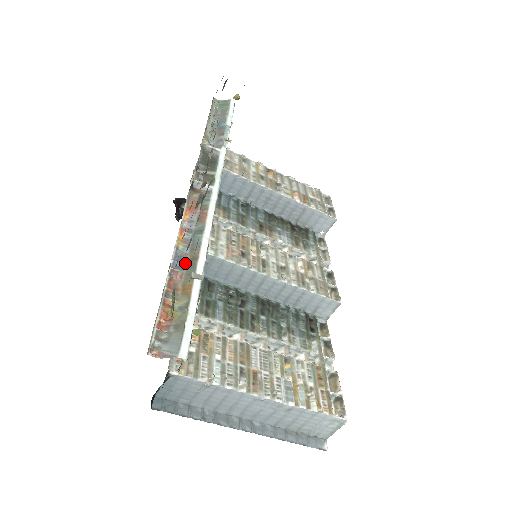
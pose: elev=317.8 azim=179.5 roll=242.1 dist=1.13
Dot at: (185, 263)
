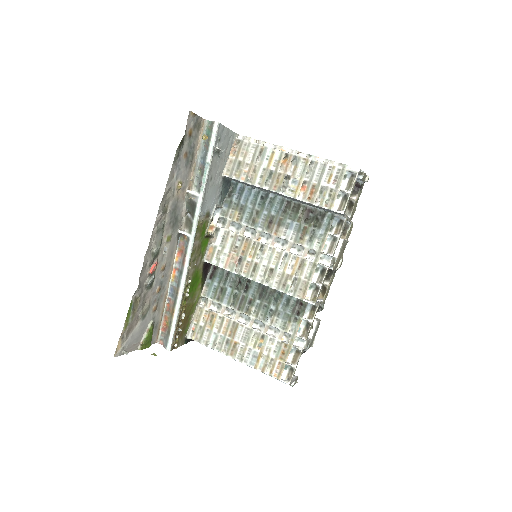
Dot at: (174, 294)
